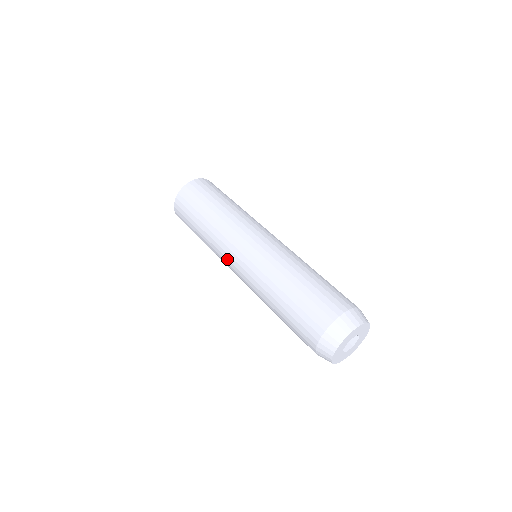
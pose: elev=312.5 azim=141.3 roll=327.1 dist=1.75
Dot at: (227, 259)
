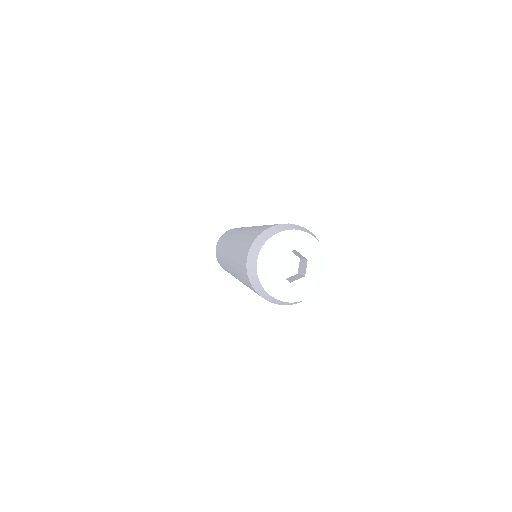
Dot at: (226, 264)
